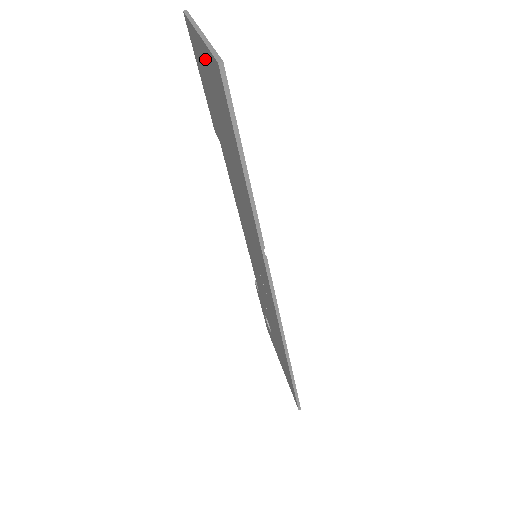
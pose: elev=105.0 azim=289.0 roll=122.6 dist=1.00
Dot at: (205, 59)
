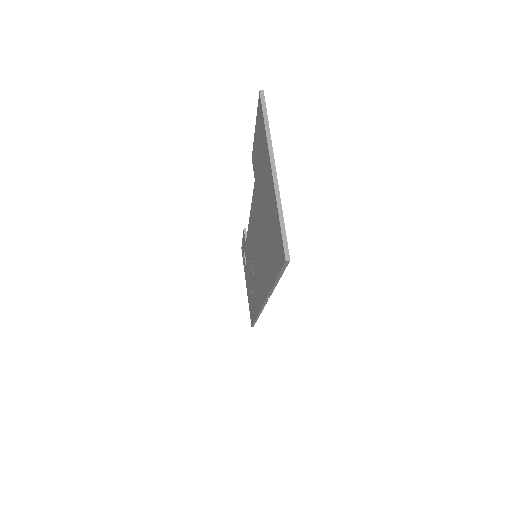
Dot at: (271, 189)
